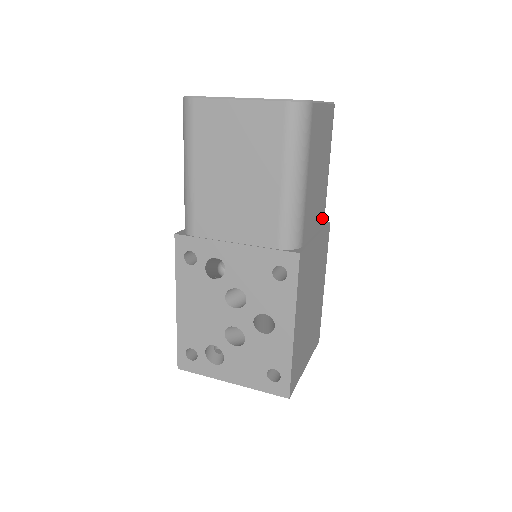
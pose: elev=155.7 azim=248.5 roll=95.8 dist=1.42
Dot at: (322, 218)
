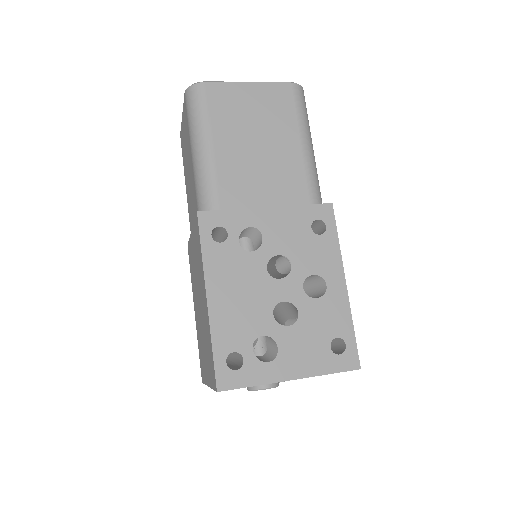
Dot at: occluded
